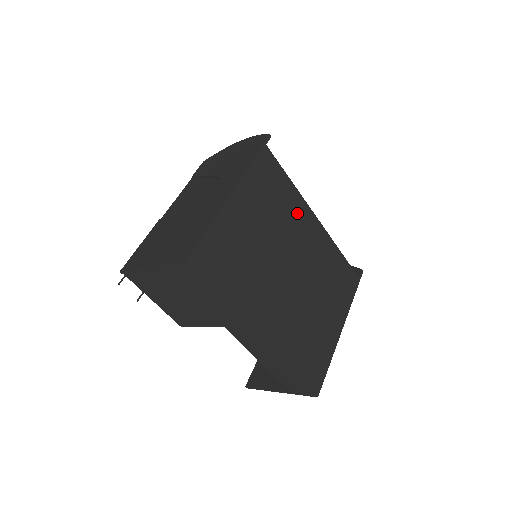
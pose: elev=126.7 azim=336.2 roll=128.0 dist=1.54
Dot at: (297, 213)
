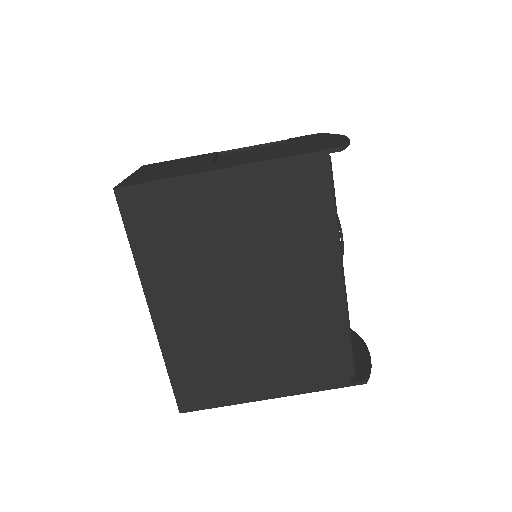
Dot at: (308, 253)
